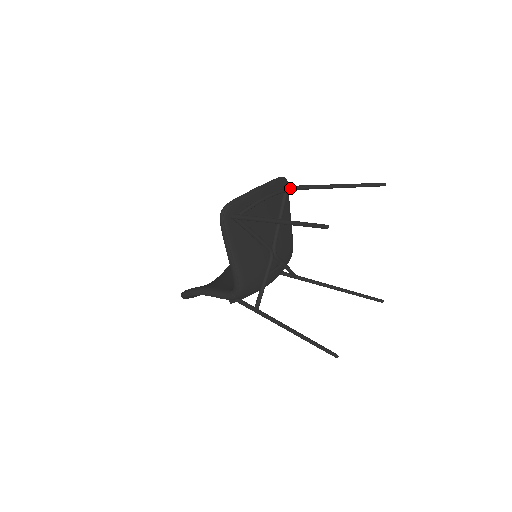
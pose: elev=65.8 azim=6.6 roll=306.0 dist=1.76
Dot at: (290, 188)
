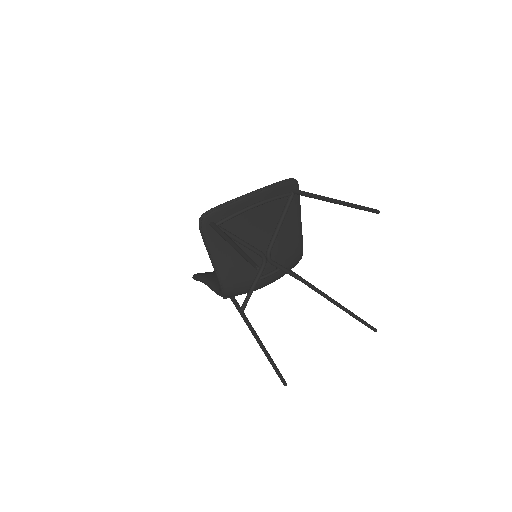
Dot at: (295, 192)
